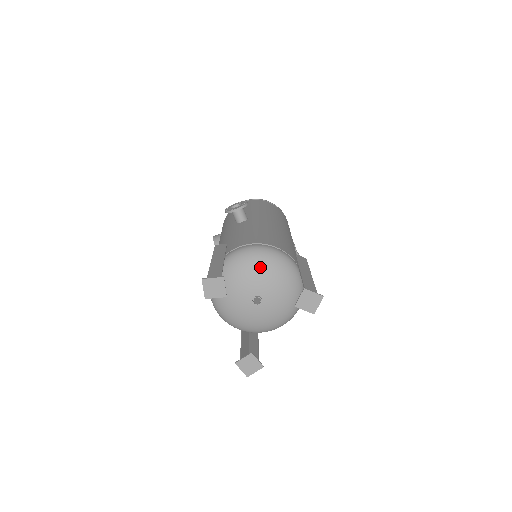
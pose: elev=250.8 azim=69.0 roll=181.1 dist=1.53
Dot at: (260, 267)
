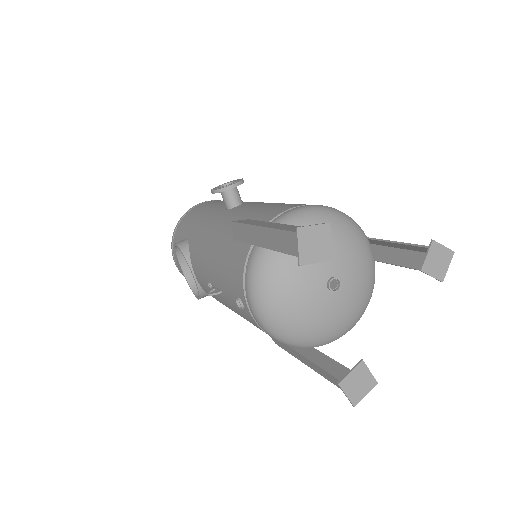
Dot at: (333, 232)
